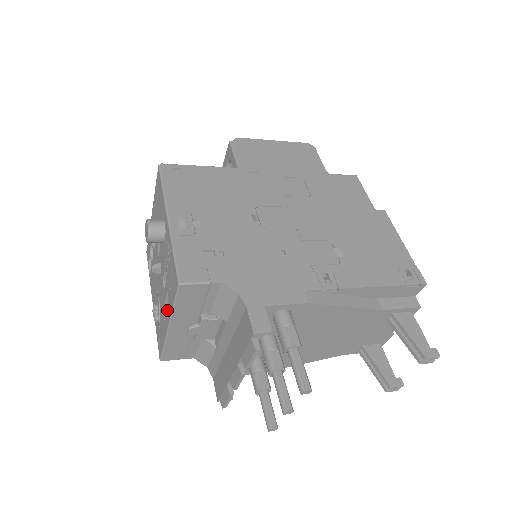
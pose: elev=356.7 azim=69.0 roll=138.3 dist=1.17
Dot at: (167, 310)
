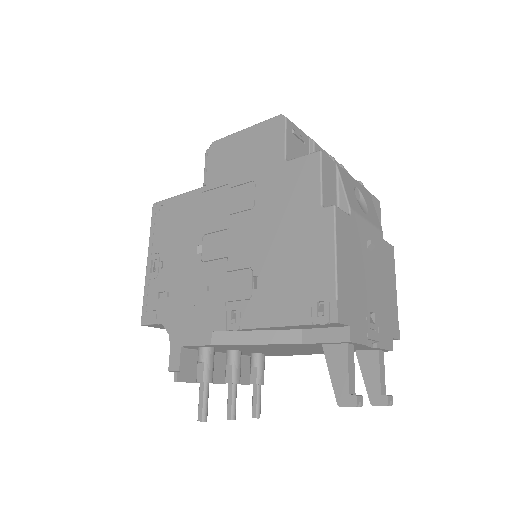
Dot at: occluded
